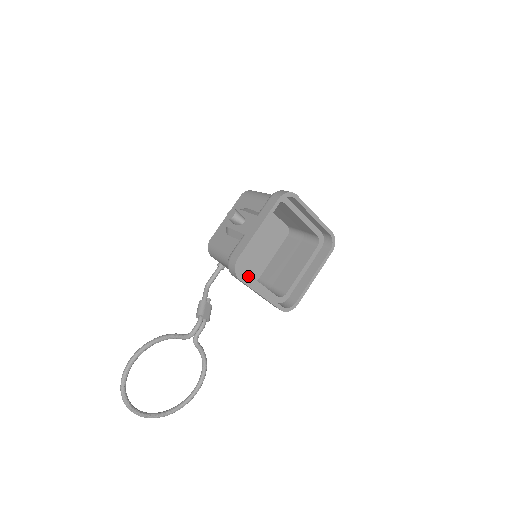
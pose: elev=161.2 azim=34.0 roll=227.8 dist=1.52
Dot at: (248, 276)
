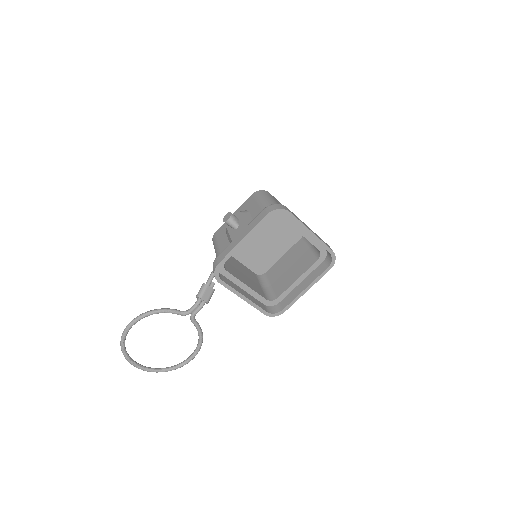
Dot at: (234, 278)
